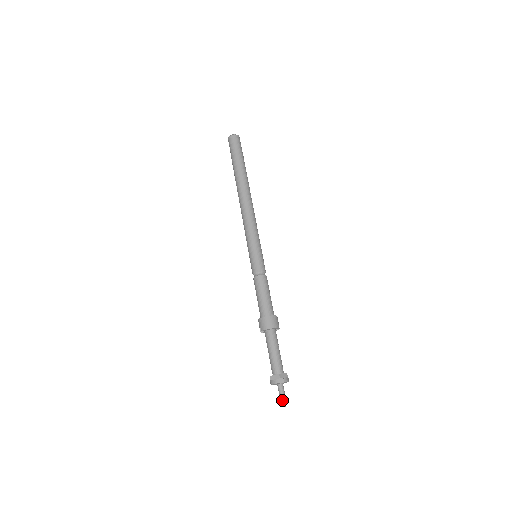
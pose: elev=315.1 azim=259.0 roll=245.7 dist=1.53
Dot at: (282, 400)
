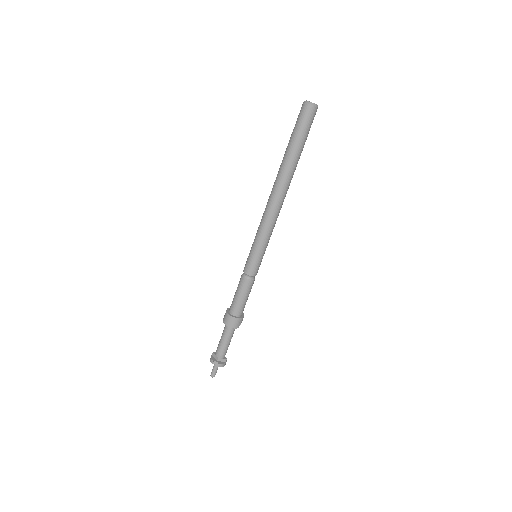
Dot at: (212, 373)
